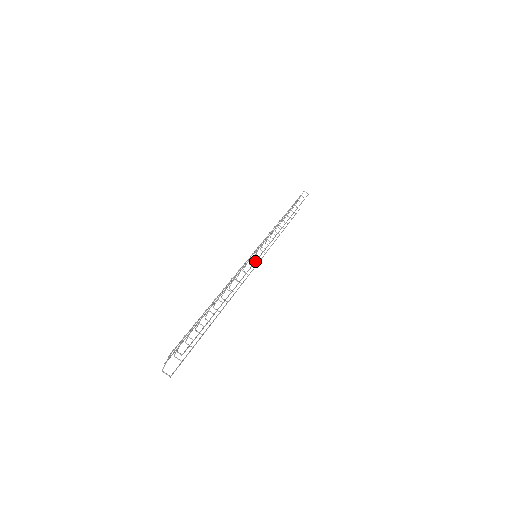
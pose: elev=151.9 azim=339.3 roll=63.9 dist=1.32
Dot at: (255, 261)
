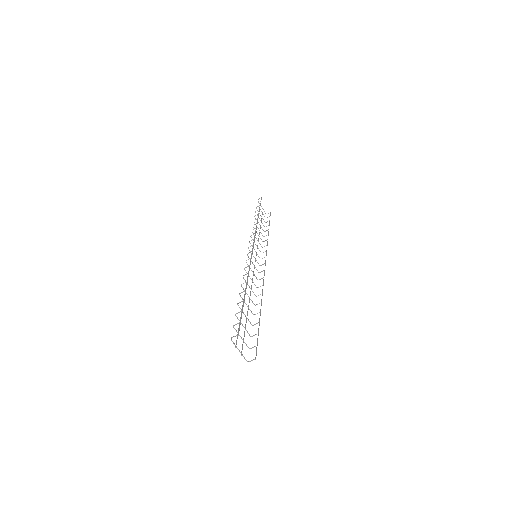
Dot at: (251, 256)
